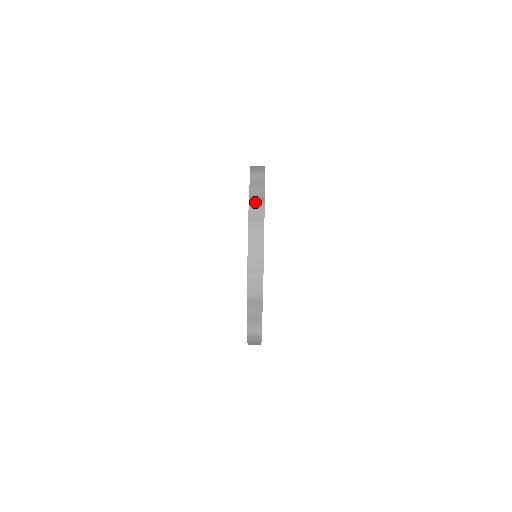
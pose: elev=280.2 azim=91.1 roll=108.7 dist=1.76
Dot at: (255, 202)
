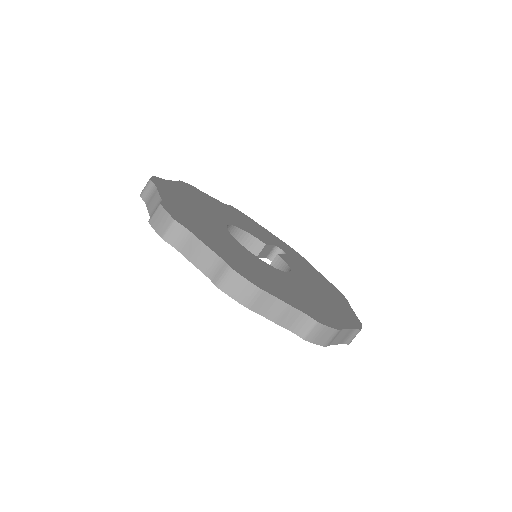
Dot at: (311, 334)
